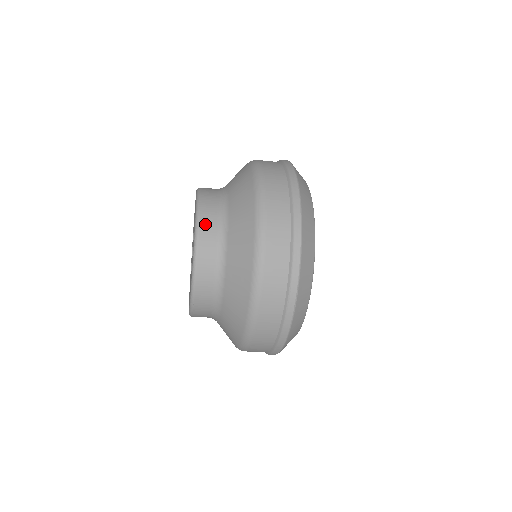
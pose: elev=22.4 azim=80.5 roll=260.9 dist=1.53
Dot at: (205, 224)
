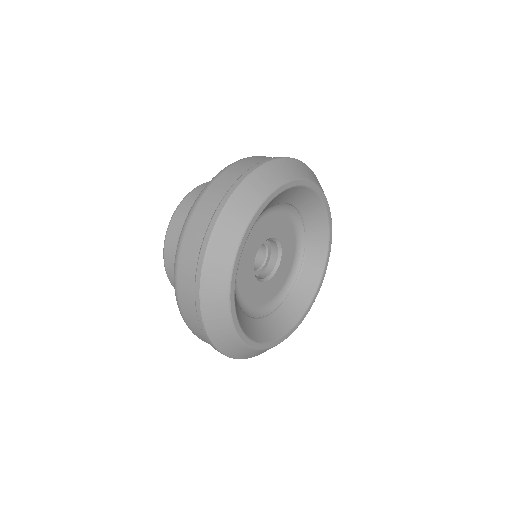
Dot at: (185, 203)
